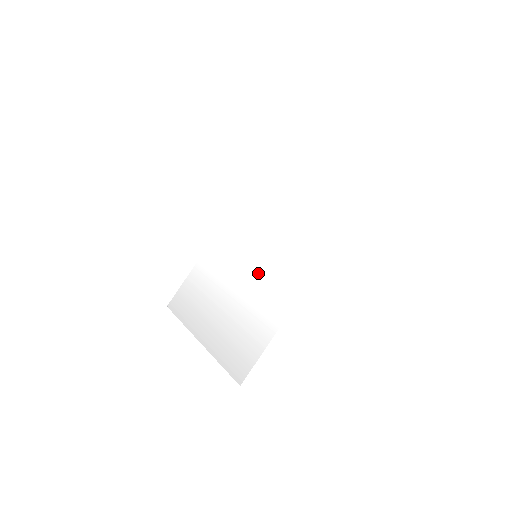
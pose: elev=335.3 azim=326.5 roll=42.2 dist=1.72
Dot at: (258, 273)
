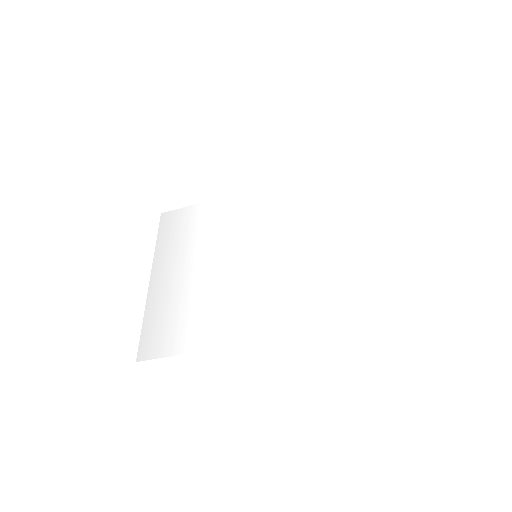
Dot at: (241, 276)
